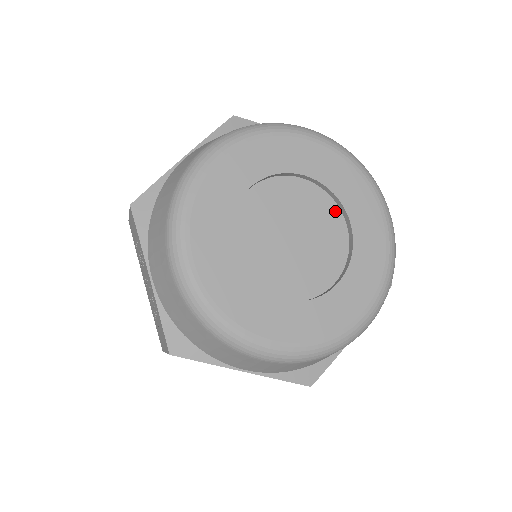
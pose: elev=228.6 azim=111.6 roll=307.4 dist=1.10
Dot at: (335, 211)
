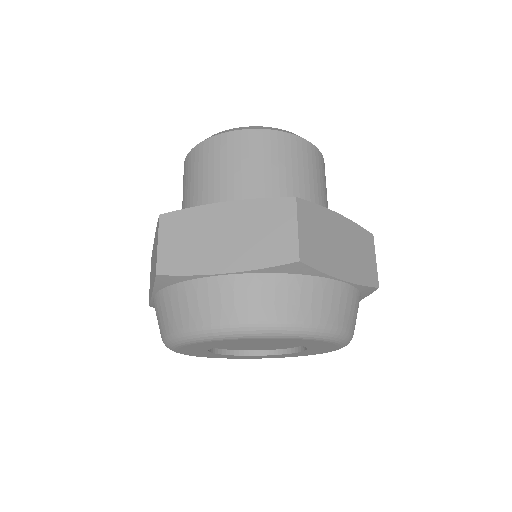
Dot at: occluded
